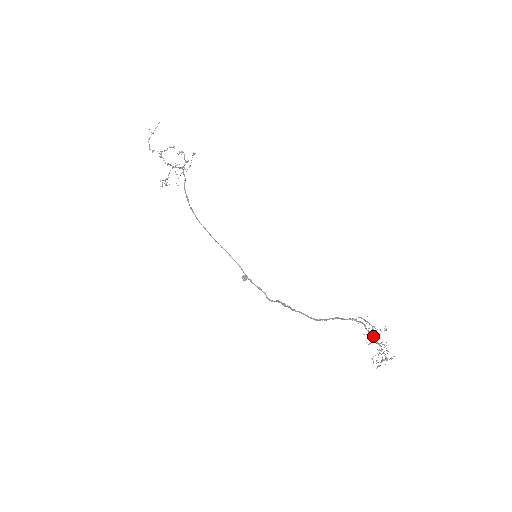
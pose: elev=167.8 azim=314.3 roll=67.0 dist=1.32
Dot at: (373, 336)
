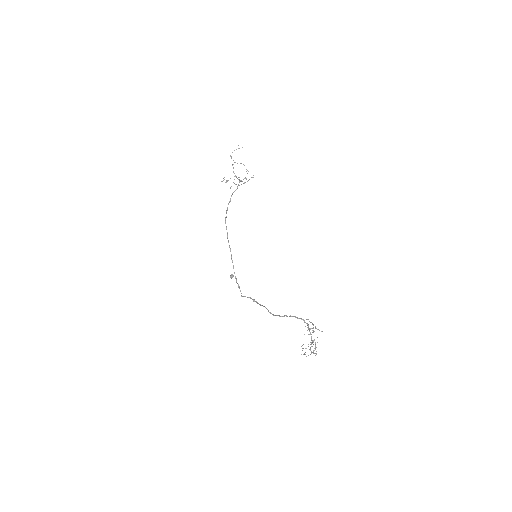
Dot at: occluded
